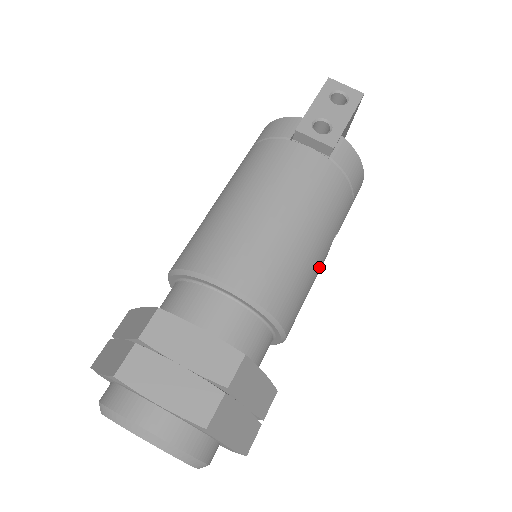
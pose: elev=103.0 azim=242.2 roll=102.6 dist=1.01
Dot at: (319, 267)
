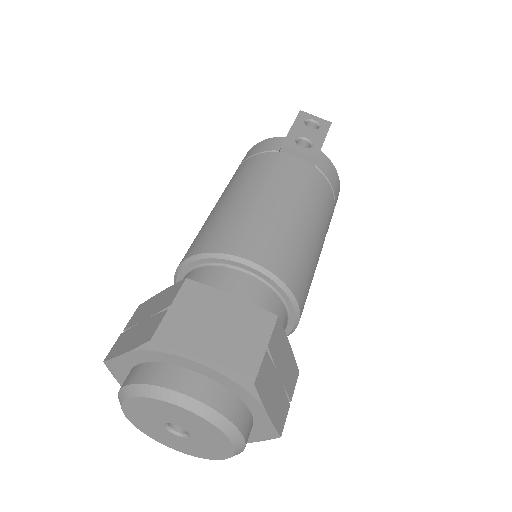
Dot at: (318, 260)
